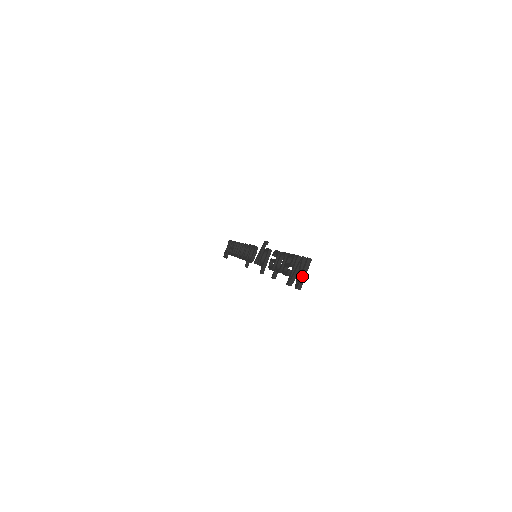
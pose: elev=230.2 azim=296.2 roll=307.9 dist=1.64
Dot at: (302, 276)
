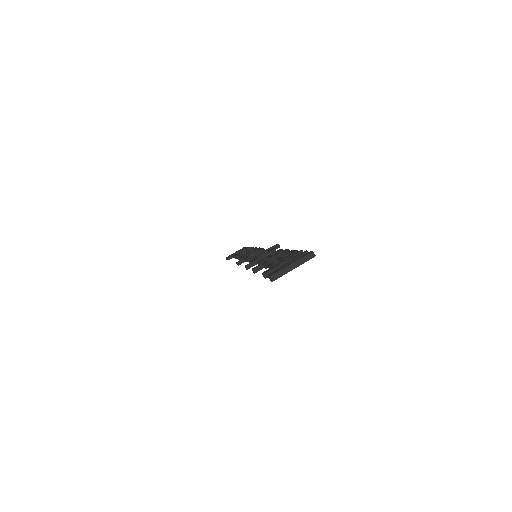
Dot at: (288, 266)
